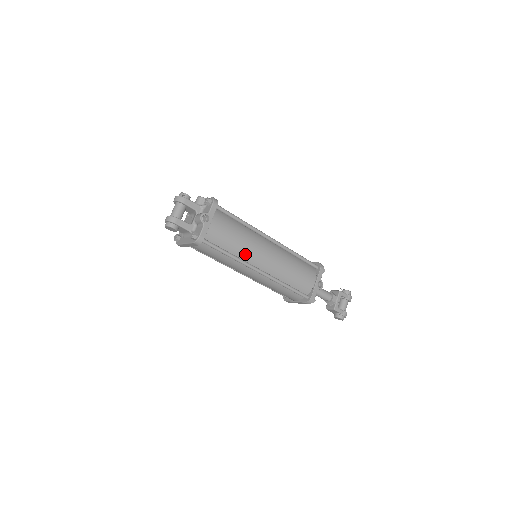
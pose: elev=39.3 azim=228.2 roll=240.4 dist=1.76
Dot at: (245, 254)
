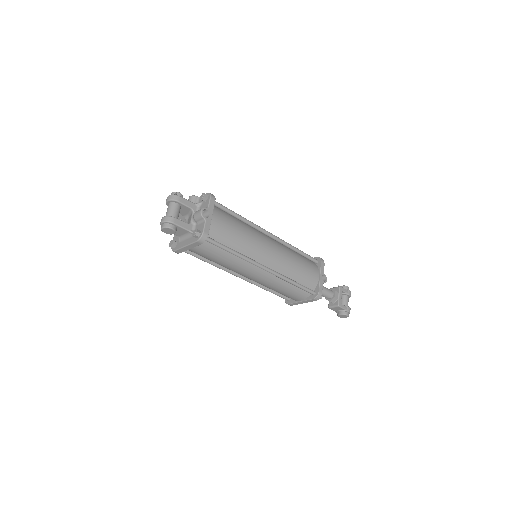
Dot at: (249, 251)
